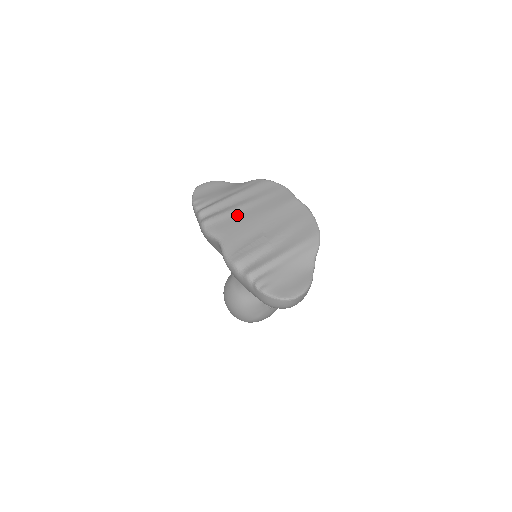
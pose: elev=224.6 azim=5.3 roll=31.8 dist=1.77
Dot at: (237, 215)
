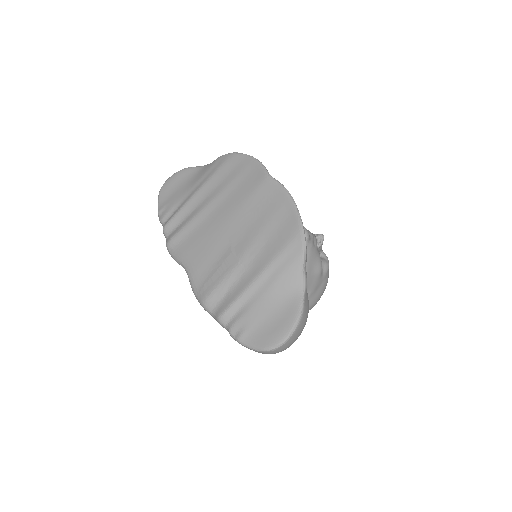
Dot at: (201, 224)
